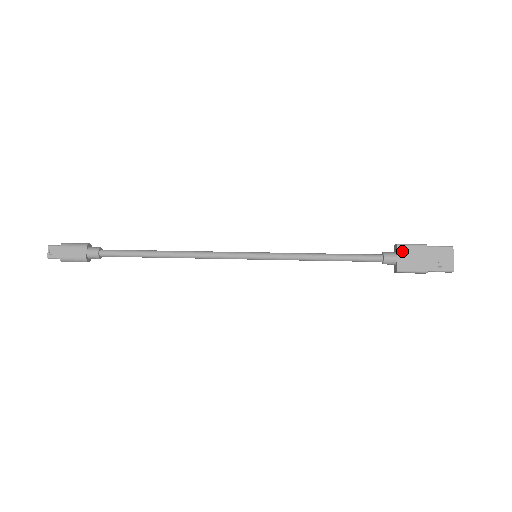
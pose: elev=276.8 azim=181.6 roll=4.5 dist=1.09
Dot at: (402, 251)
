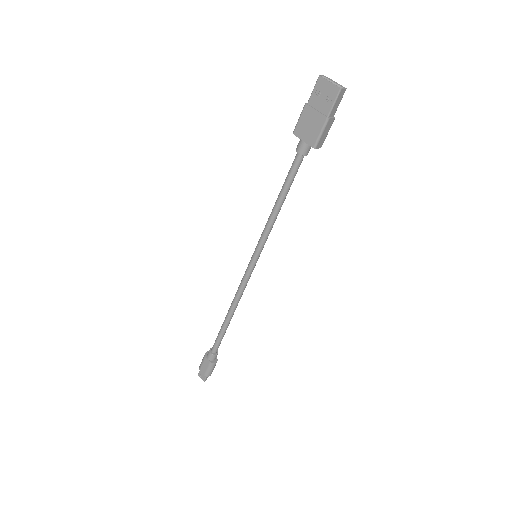
Dot at: (300, 132)
